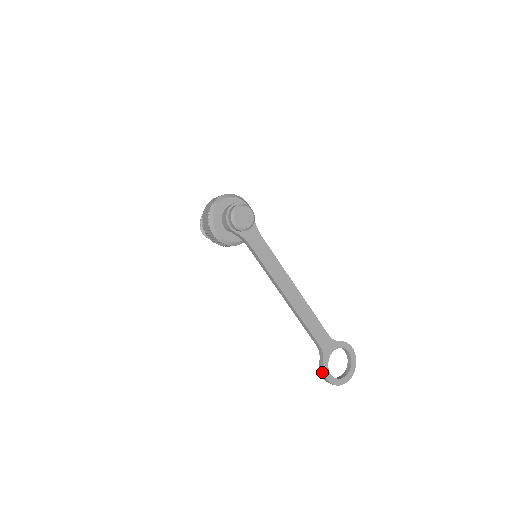
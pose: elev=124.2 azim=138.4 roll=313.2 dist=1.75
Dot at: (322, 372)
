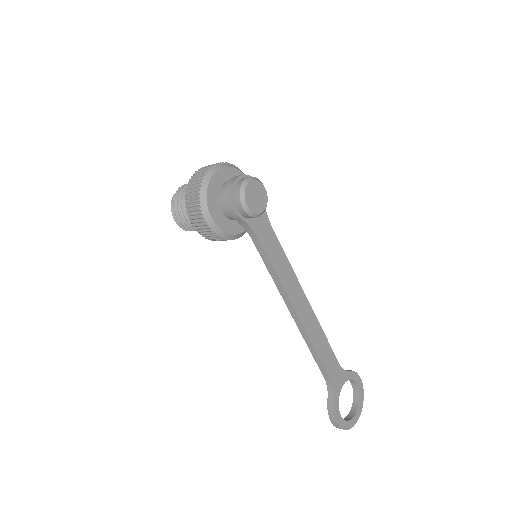
Dot at: (332, 414)
